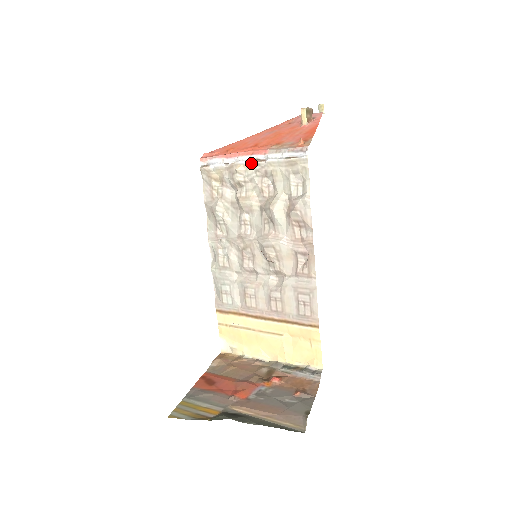
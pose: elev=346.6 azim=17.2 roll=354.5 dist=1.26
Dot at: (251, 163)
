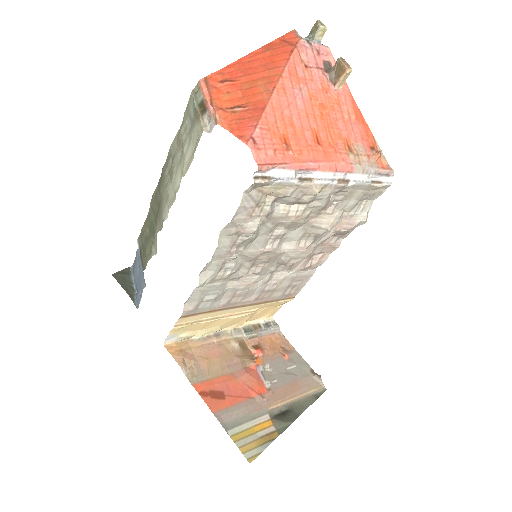
Dot at: (334, 184)
